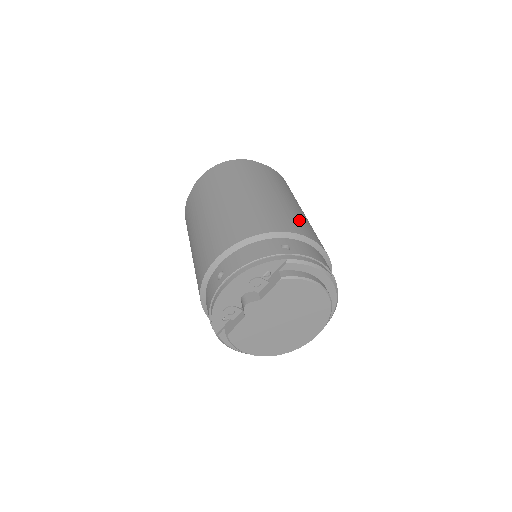
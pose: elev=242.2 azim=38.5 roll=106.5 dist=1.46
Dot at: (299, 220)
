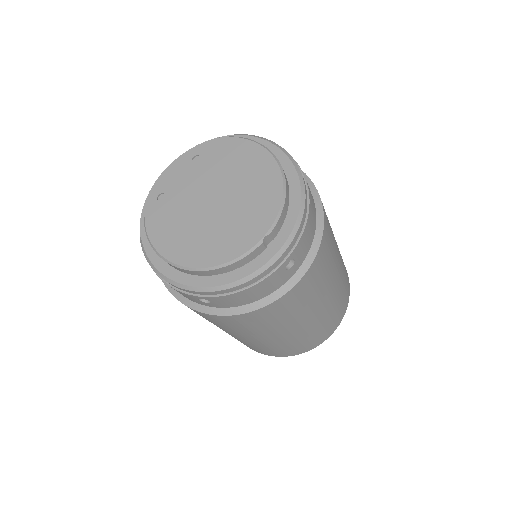
Dot at: occluded
